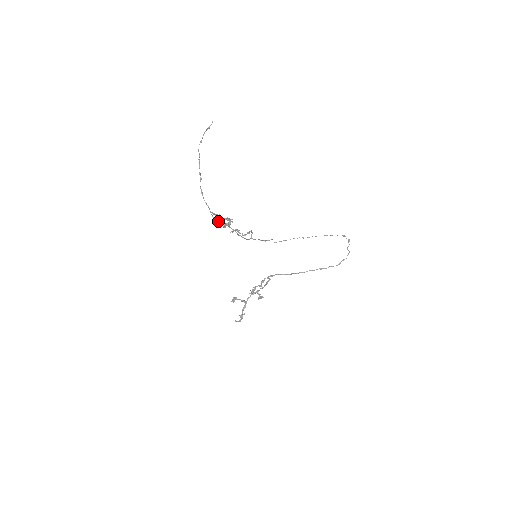
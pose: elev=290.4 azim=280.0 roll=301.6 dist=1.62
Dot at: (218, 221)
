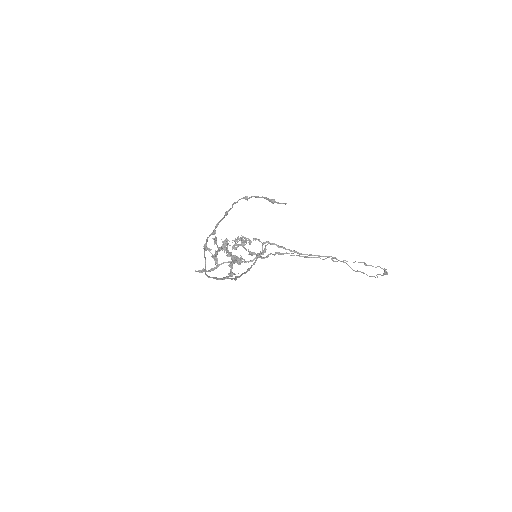
Dot at: (212, 277)
